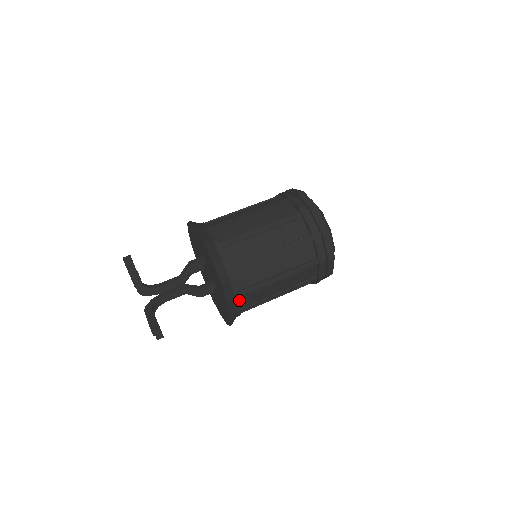
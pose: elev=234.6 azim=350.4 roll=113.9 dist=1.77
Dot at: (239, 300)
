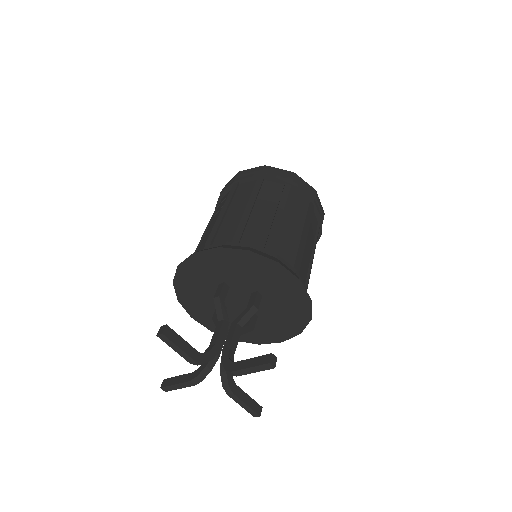
Dot at: occluded
